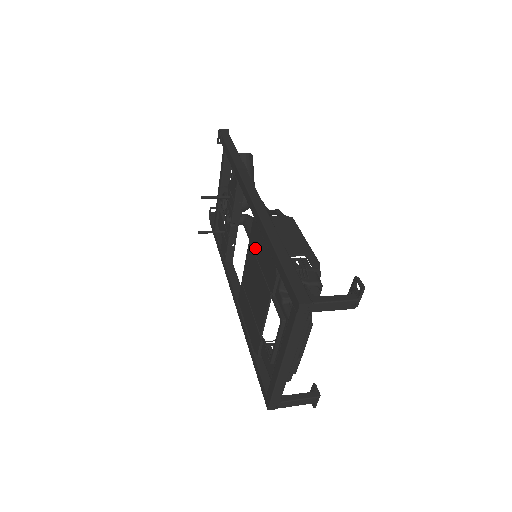
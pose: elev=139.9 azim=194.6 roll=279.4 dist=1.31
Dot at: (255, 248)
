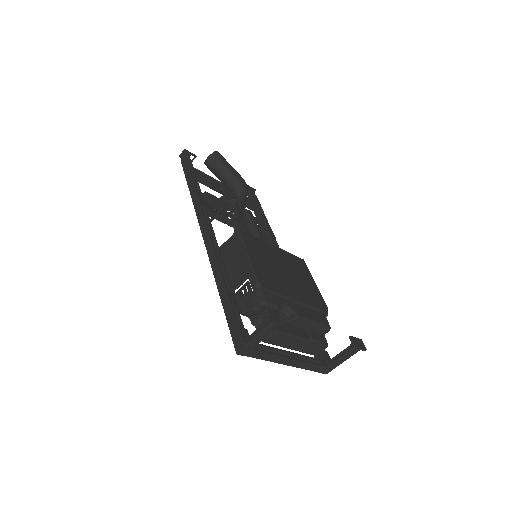
Dot at: occluded
